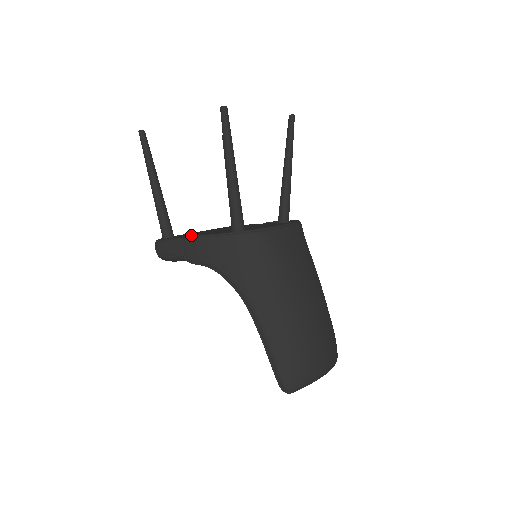
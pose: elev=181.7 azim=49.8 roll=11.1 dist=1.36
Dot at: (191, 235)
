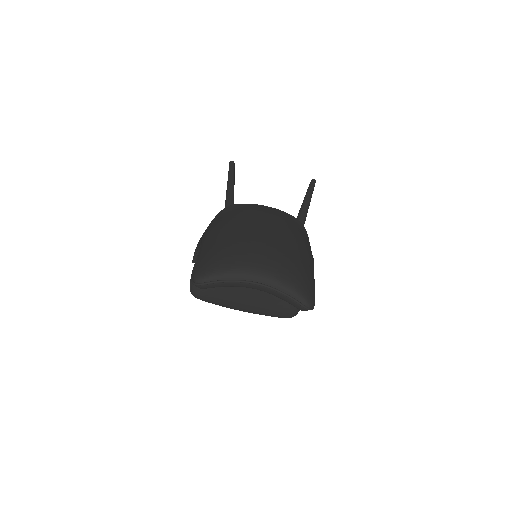
Dot at: occluded
